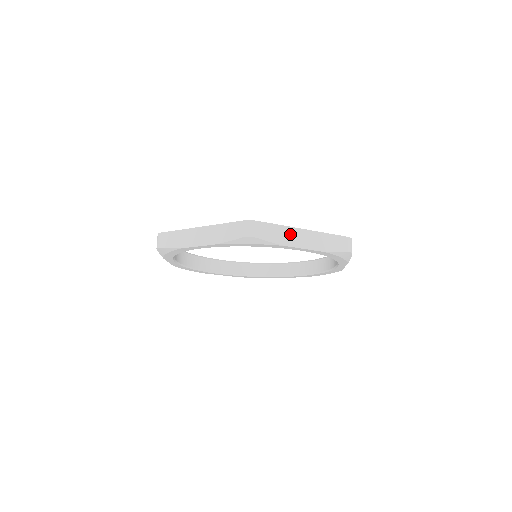
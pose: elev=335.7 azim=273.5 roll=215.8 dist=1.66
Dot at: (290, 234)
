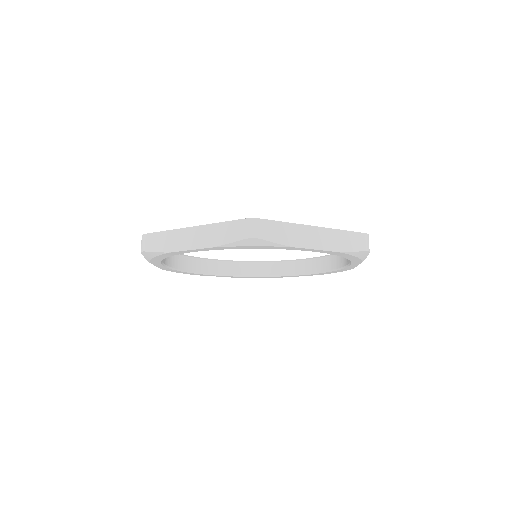
Dot at: (299, 233)
